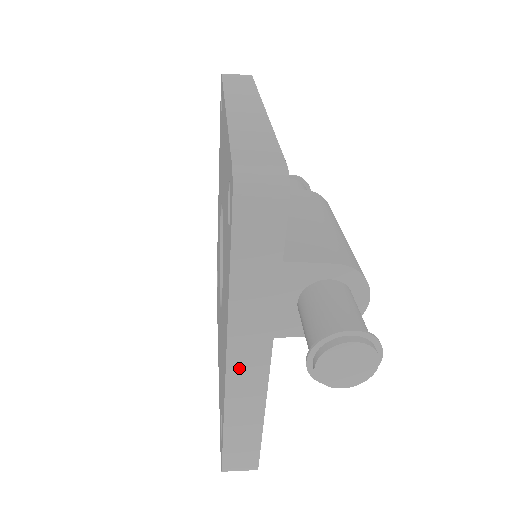
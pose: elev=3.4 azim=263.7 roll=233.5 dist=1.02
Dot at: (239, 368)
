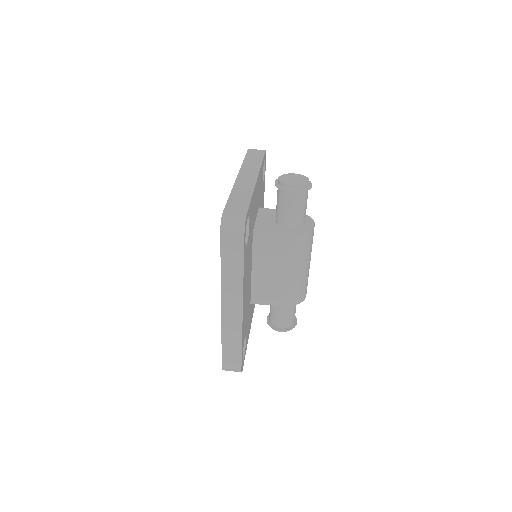
Dot at: occluded
